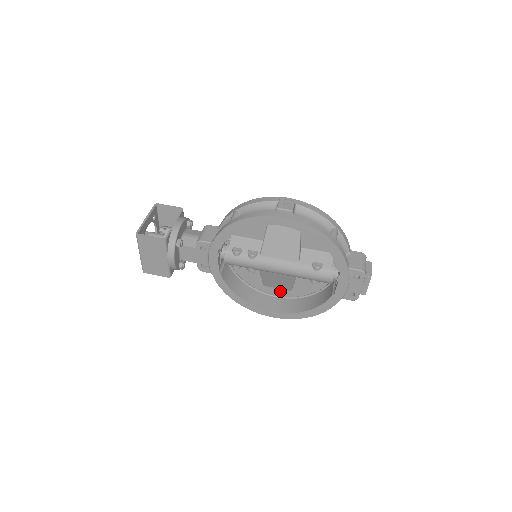
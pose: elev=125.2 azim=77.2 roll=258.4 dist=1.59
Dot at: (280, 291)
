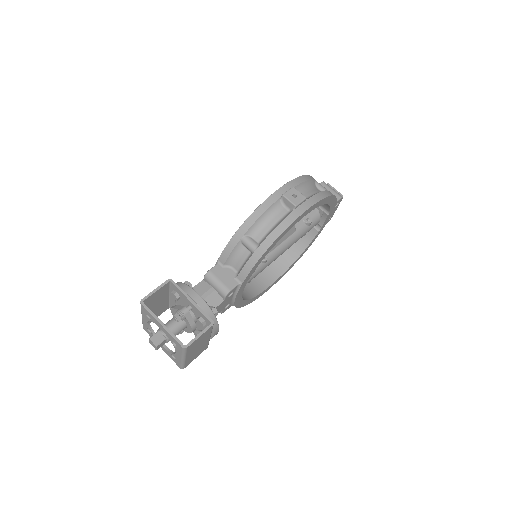
Dot at: occluded
